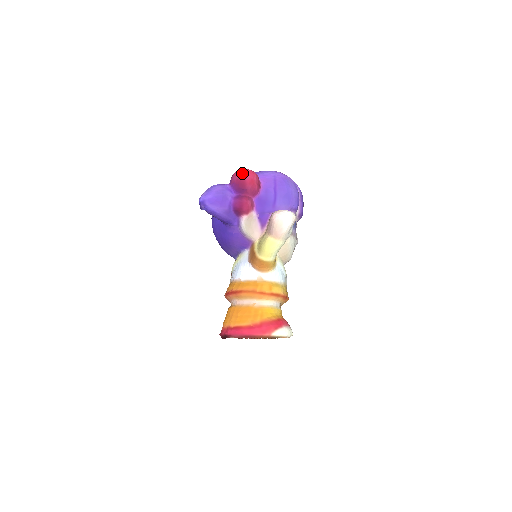
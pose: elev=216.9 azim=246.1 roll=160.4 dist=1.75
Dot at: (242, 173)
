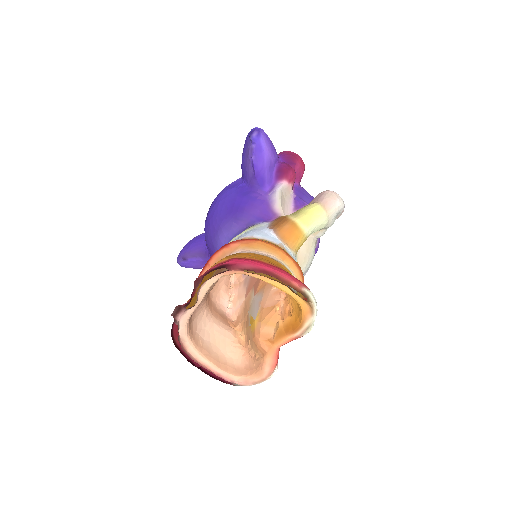
Dot at: occluded
